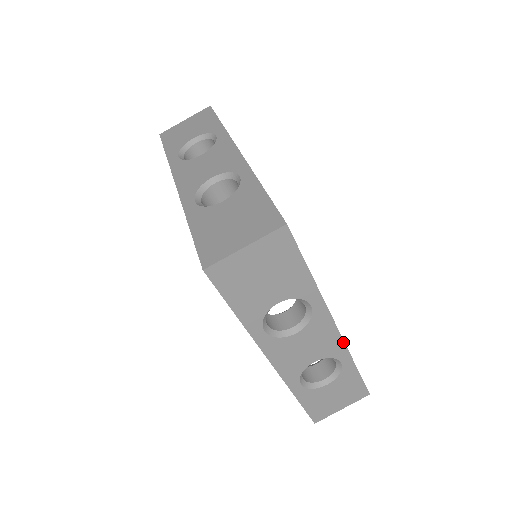
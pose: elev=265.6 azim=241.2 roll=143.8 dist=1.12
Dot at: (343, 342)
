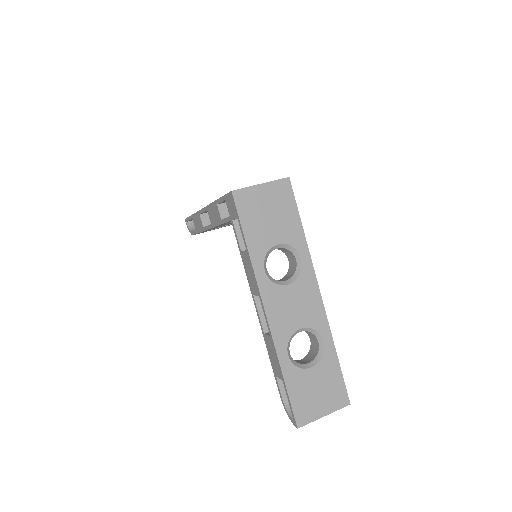
Dot at: (325, 314)
